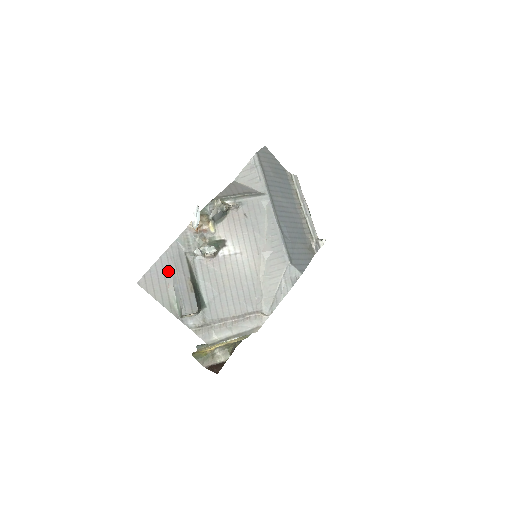
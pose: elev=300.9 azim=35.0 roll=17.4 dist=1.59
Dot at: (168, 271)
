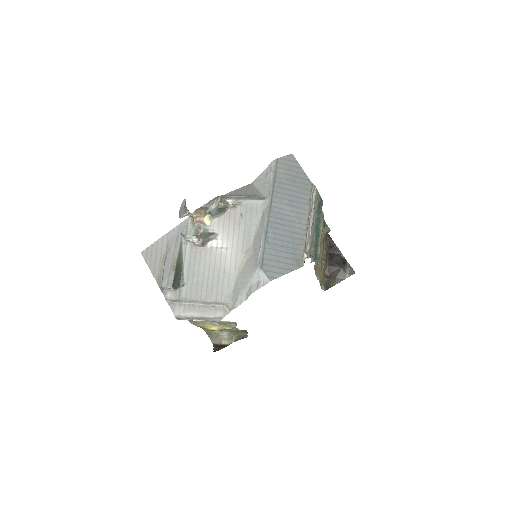
Dot at: (165, 249)
